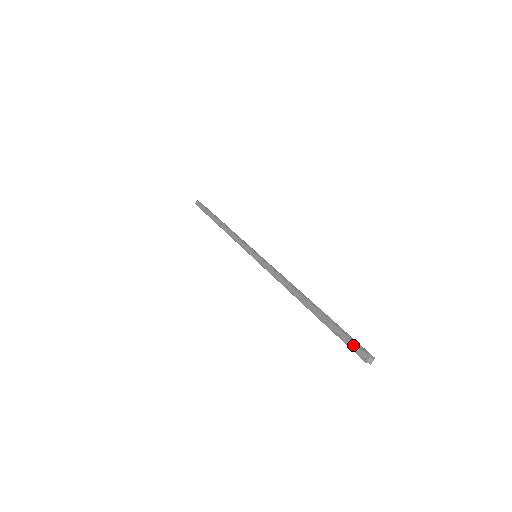
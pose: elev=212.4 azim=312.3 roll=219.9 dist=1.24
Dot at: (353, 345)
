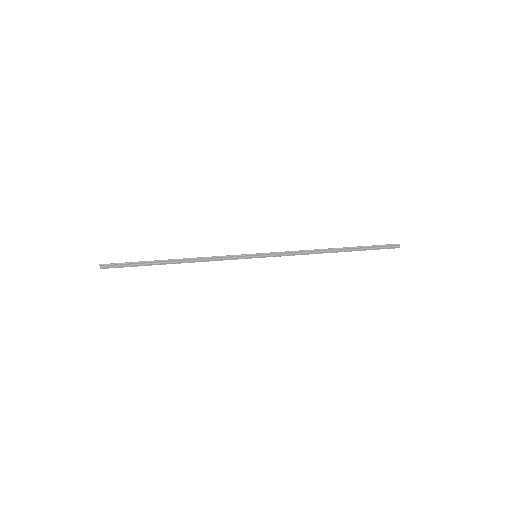
Dot at: (386, 244)
